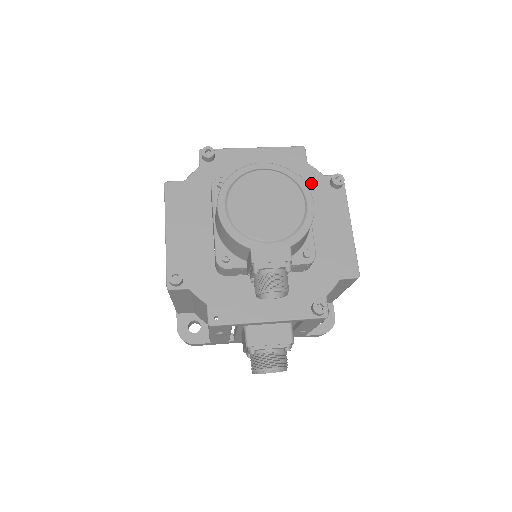
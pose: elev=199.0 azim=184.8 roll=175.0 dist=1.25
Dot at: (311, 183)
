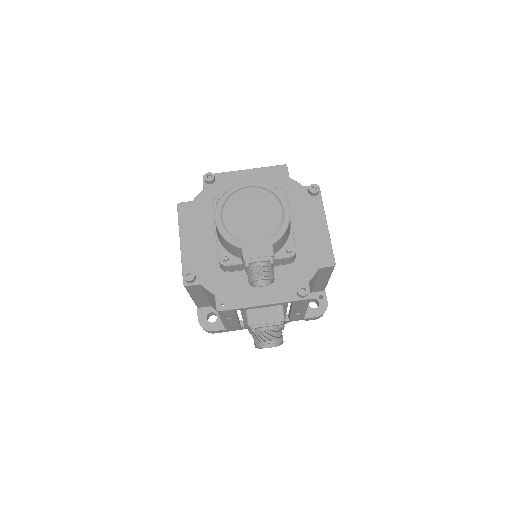
Dot at: (293, 193)
